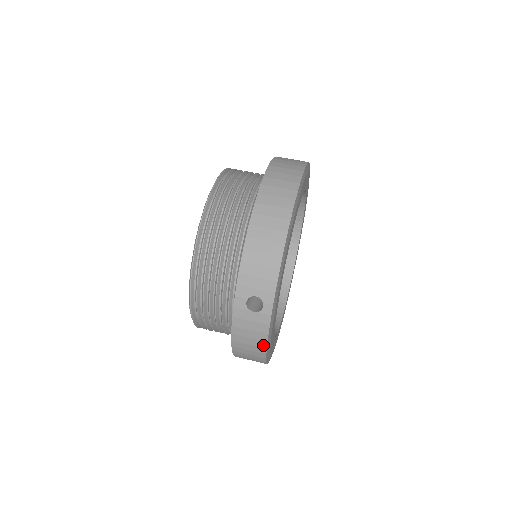
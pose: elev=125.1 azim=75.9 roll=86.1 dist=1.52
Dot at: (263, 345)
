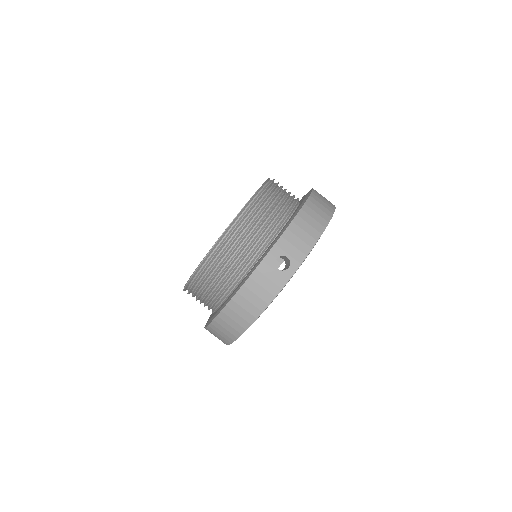
Dot at: occluded
